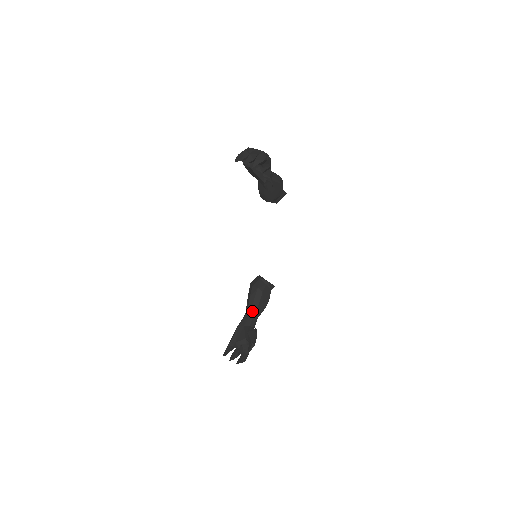
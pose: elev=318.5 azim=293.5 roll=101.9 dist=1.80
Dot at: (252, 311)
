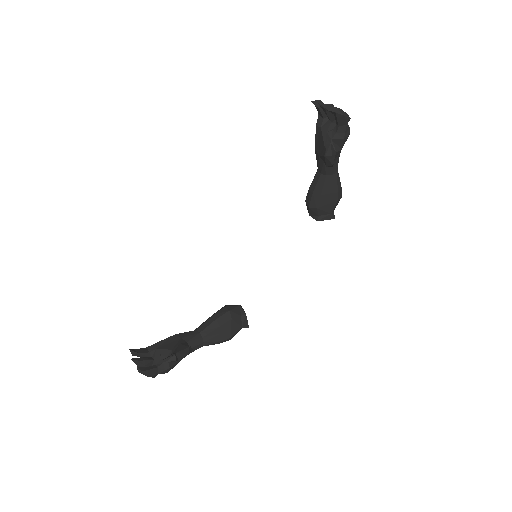
Dot at: (203, 330)
